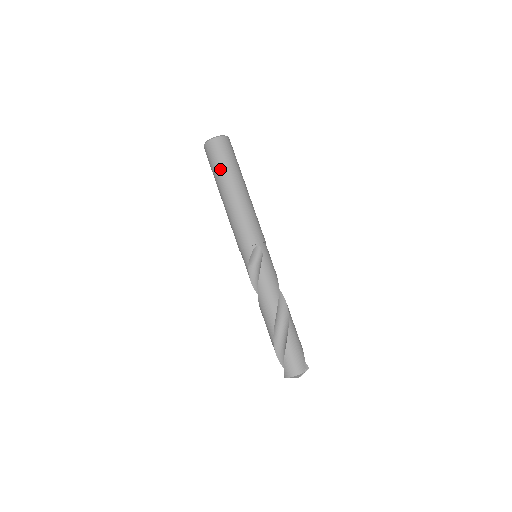
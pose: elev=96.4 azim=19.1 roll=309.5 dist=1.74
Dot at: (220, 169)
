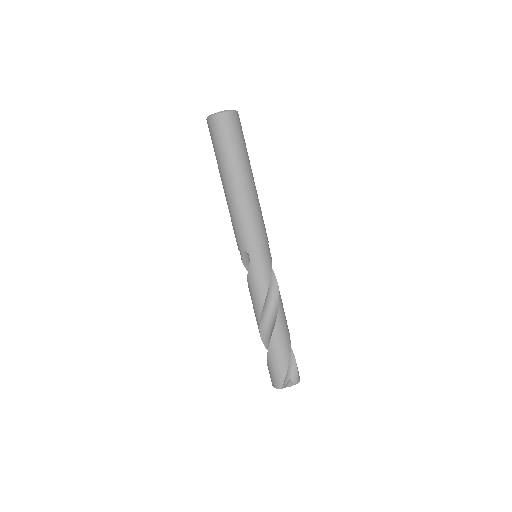
Dot at: occluded
